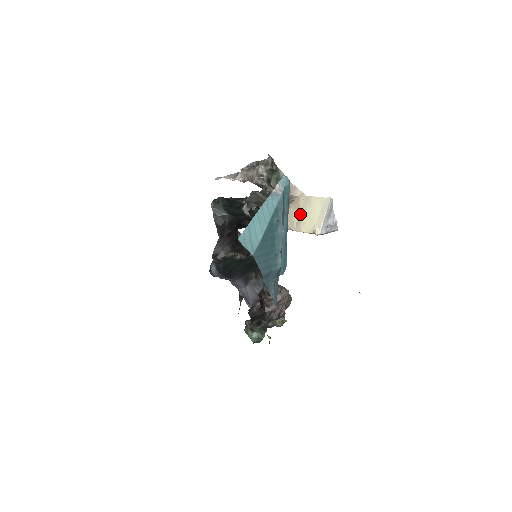
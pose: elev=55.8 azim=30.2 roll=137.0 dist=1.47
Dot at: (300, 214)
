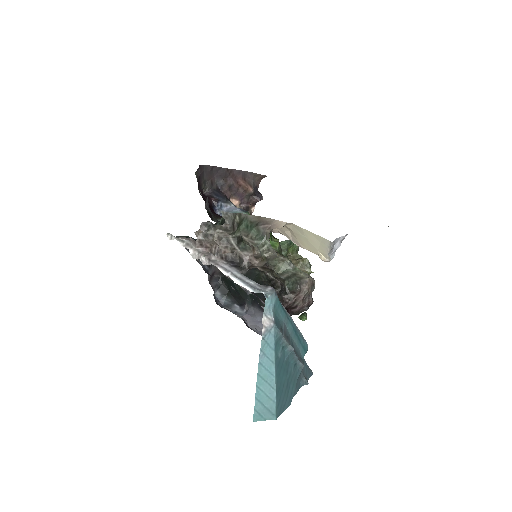
Dot at: (293, 234)
